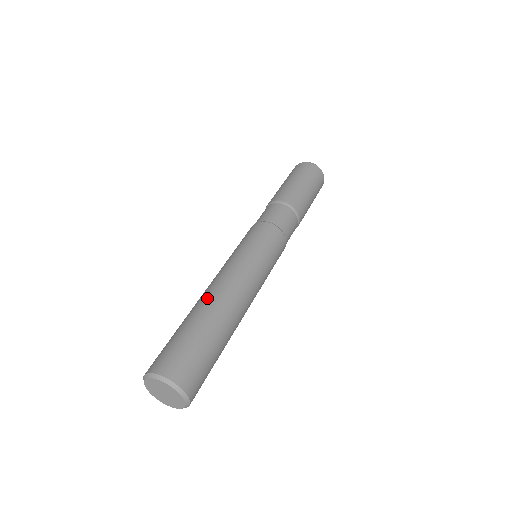
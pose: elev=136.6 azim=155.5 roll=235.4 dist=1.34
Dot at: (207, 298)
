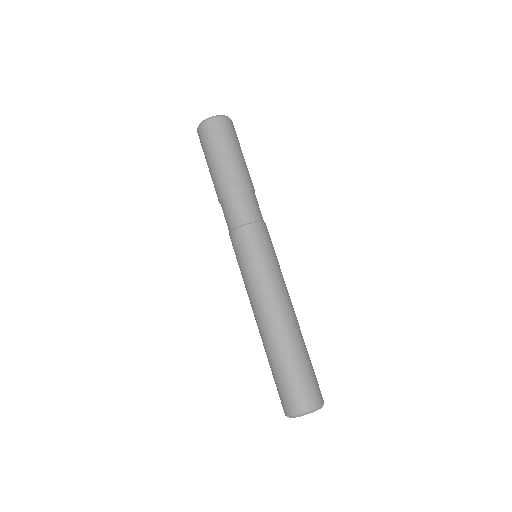
Dot at: (267, 336)
